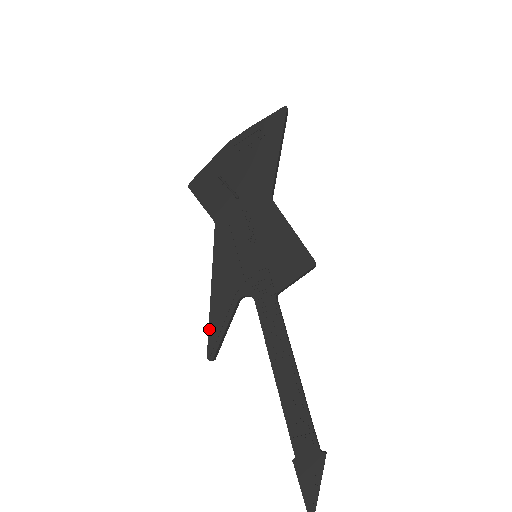
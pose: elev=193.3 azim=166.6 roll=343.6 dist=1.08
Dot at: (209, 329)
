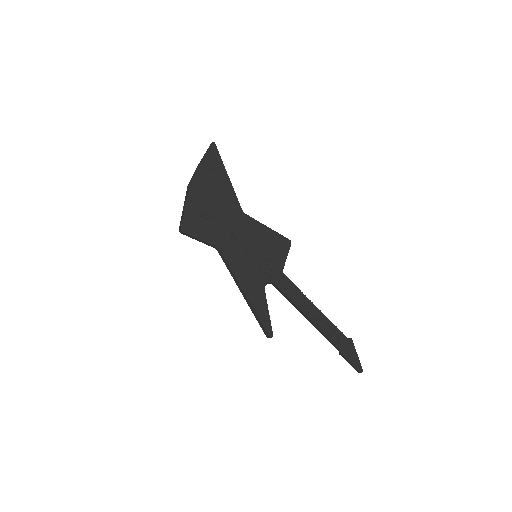
Dot at: (260, 319)
